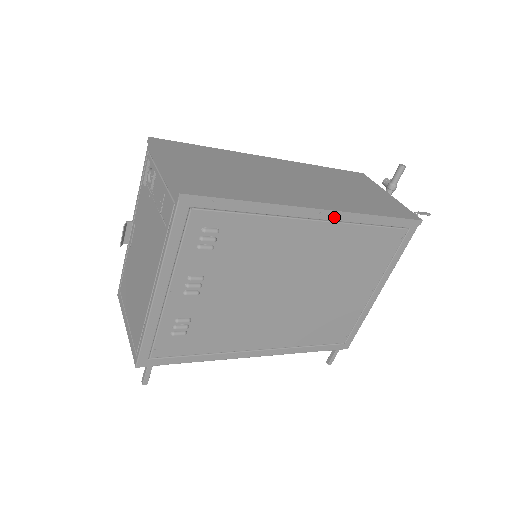
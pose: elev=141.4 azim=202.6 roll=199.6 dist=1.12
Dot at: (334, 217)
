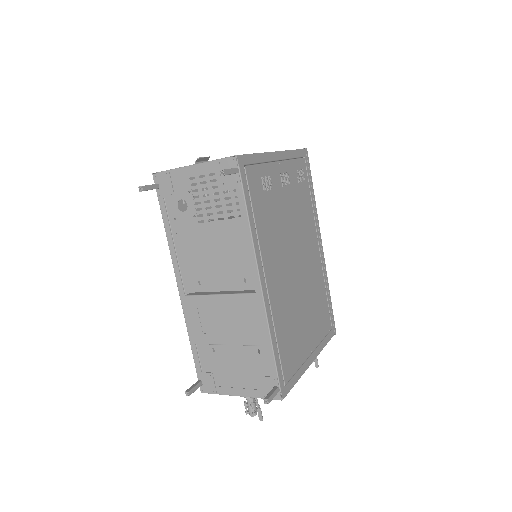
Dot at: (322, 259)
